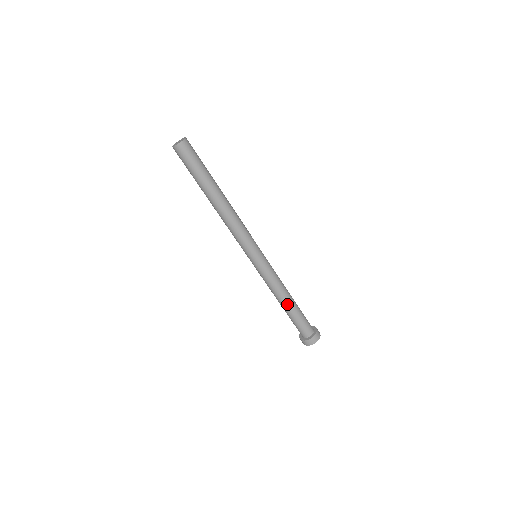
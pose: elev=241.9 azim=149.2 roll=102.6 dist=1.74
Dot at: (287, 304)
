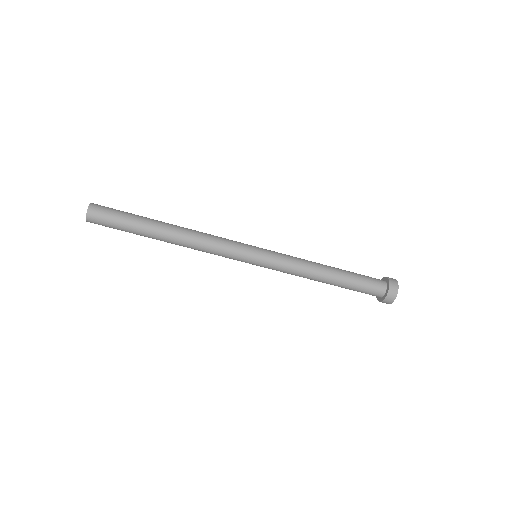
Dot at: (329, 279)
